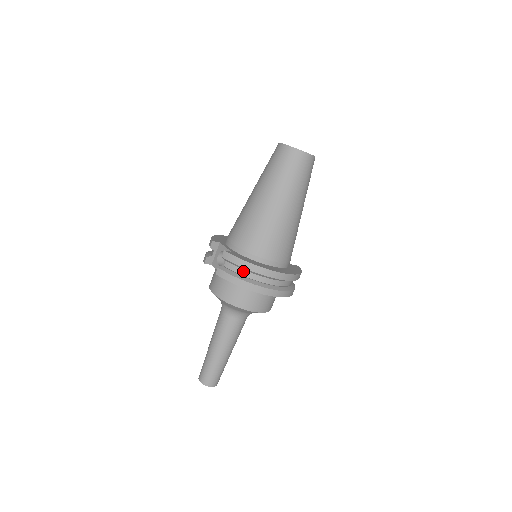
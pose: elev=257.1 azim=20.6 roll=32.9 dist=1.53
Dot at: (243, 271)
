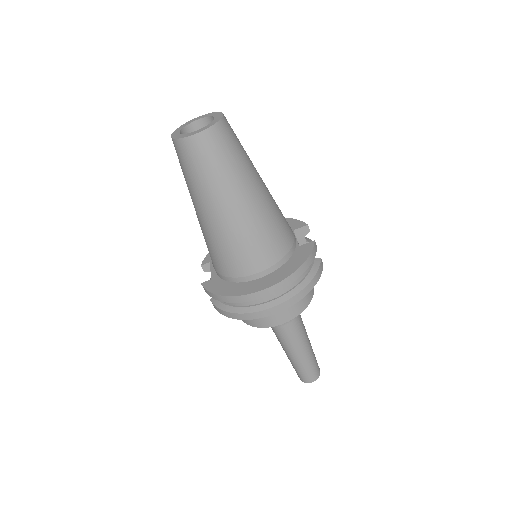
Dot at: occluded
